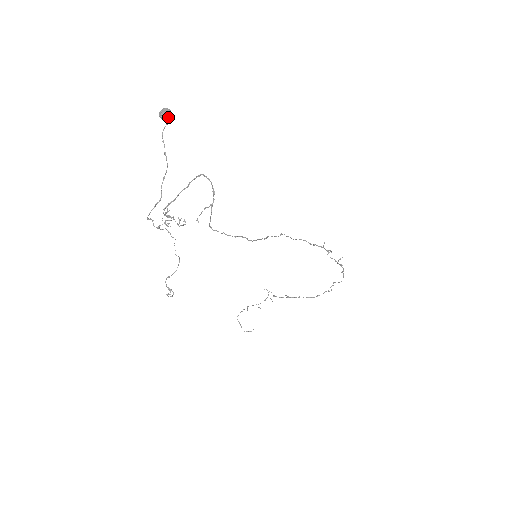
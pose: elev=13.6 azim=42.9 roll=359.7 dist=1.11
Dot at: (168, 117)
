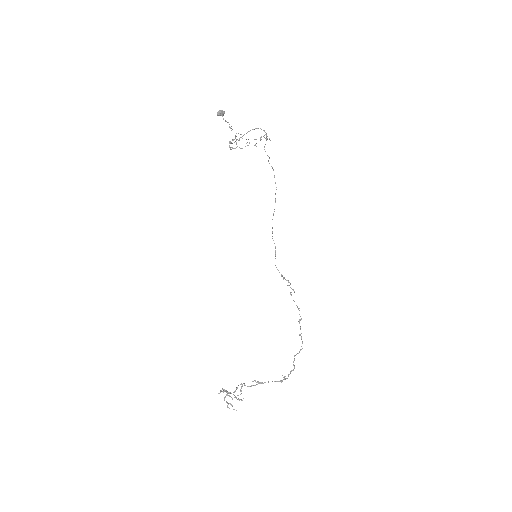
Dot at: (223, 113)
